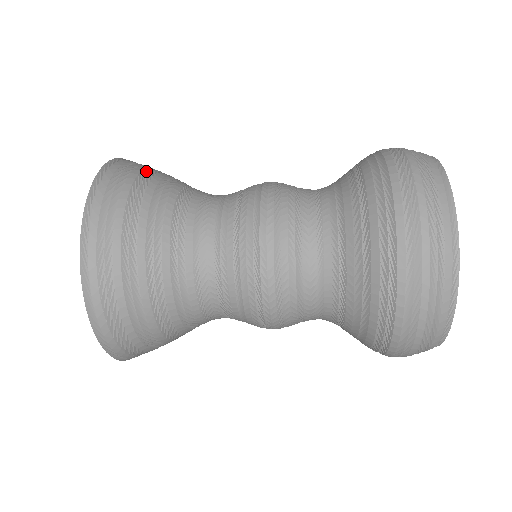
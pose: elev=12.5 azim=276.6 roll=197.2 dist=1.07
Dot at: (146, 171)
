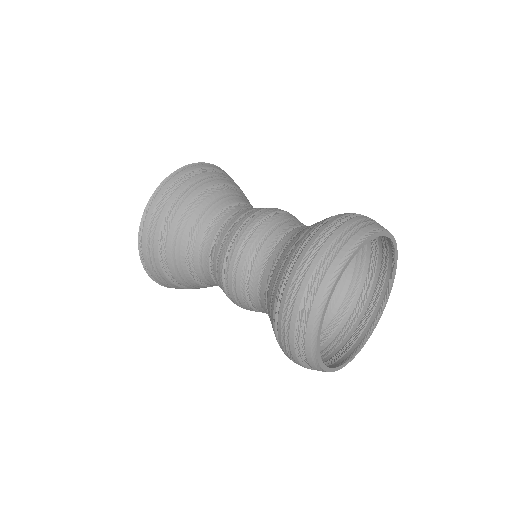
Dot at: (191, 185)
